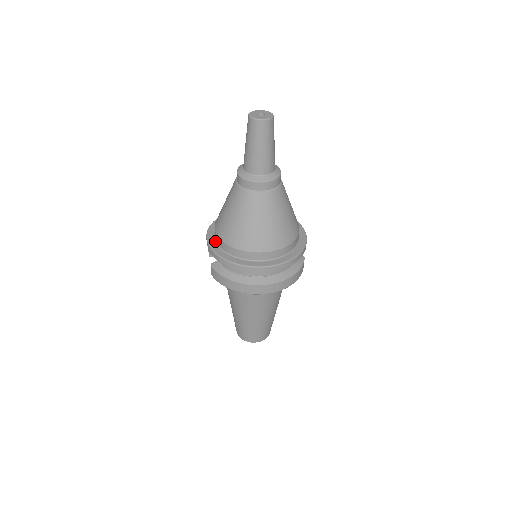
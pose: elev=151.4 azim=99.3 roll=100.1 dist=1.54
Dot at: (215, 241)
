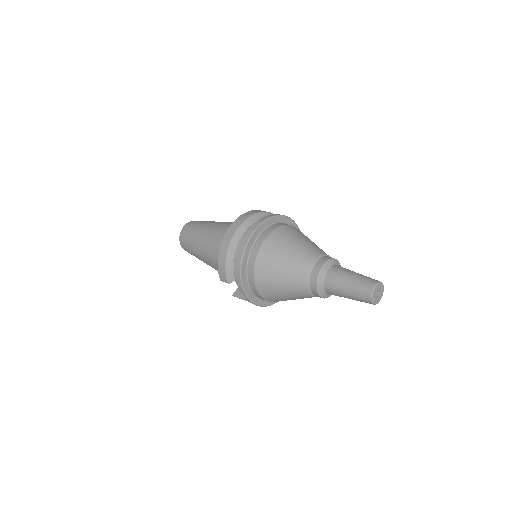
Dot at: (255, 296)
